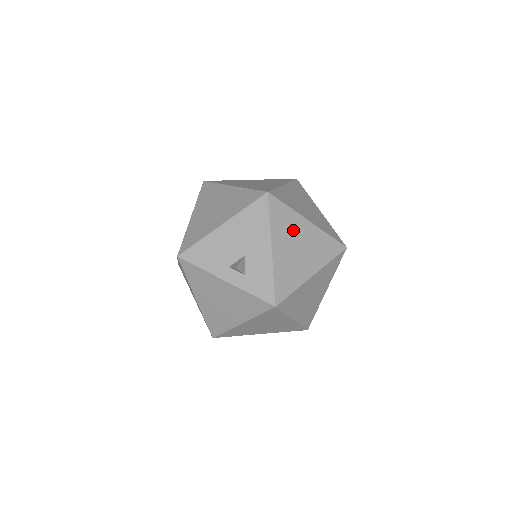
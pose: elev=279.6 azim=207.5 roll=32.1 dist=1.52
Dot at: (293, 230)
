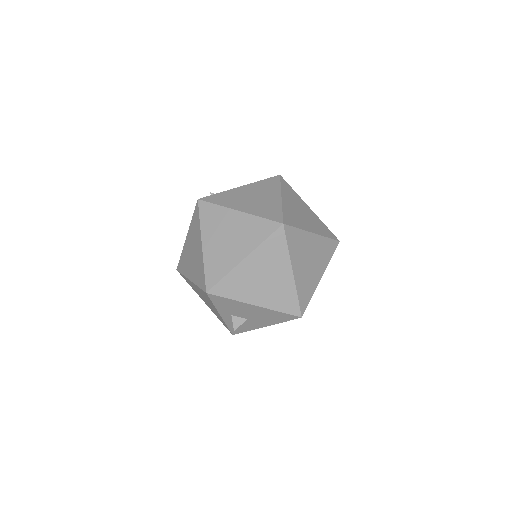
Dot at: occluded
